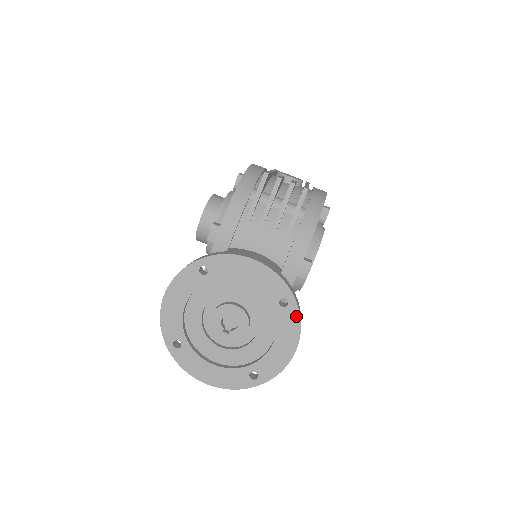
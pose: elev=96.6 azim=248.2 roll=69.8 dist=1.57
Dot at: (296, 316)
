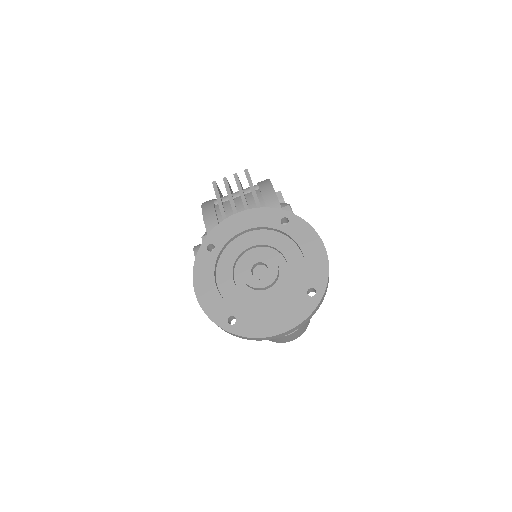
Dot at: (301, 222)
